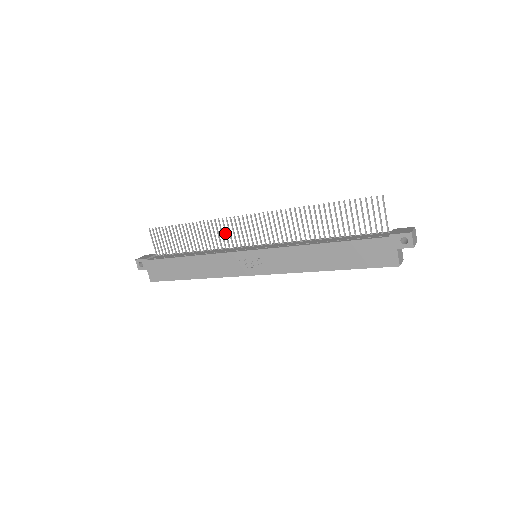
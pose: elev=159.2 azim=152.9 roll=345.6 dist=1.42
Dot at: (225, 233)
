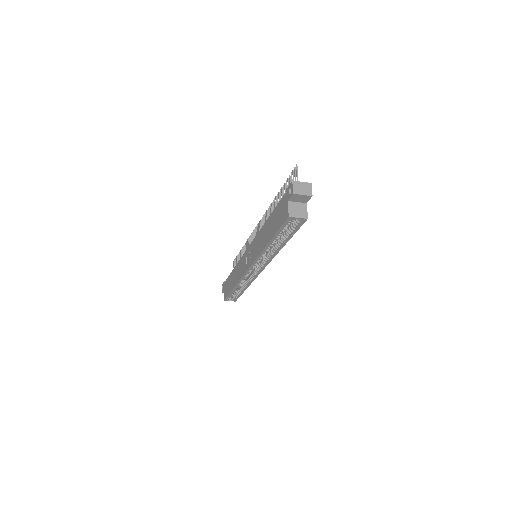
Dot at: occluded
